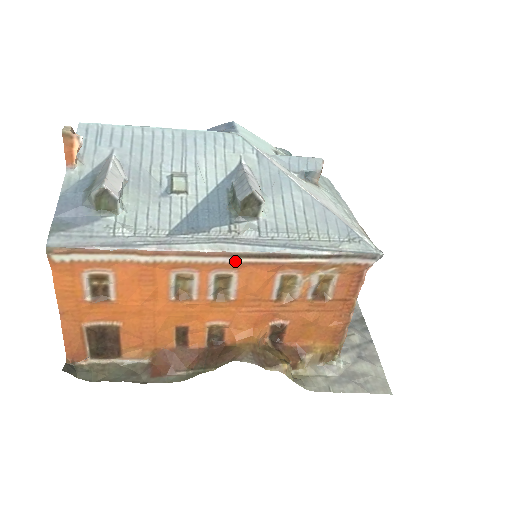
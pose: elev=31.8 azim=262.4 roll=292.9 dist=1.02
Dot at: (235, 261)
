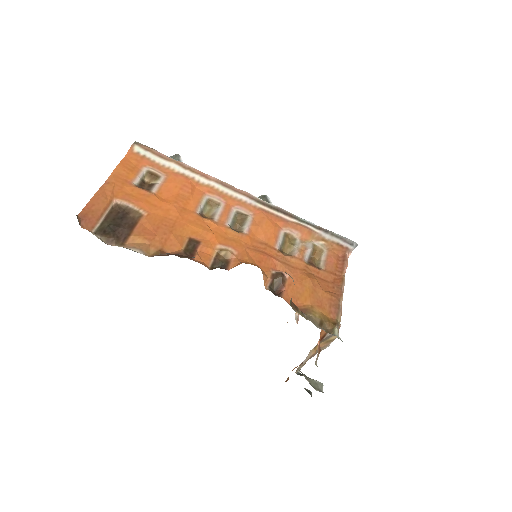
Dot at: (254, 204)
